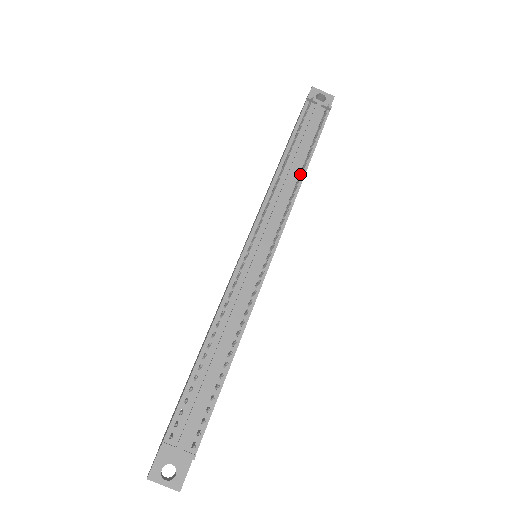
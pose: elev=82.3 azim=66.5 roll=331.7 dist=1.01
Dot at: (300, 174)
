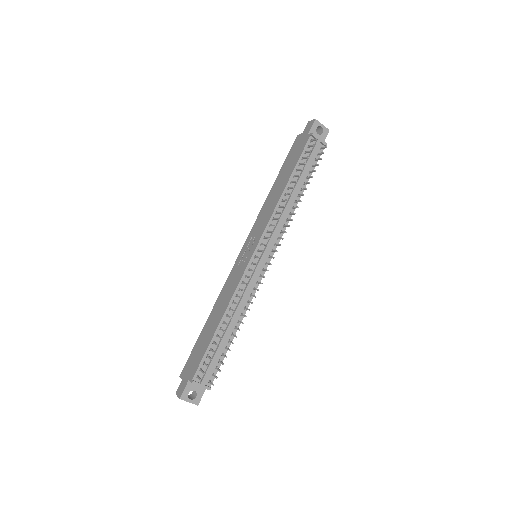
Dot at: (297, 202)
